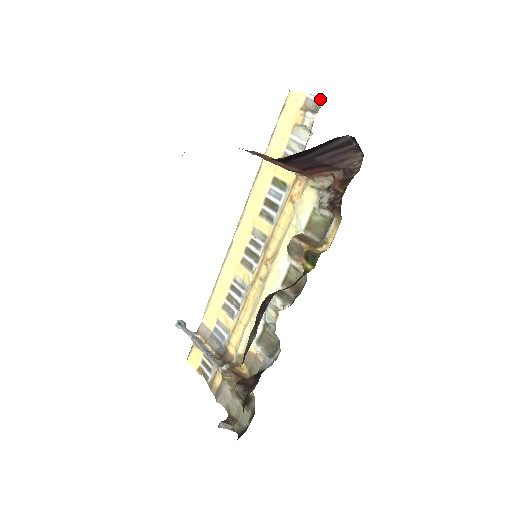
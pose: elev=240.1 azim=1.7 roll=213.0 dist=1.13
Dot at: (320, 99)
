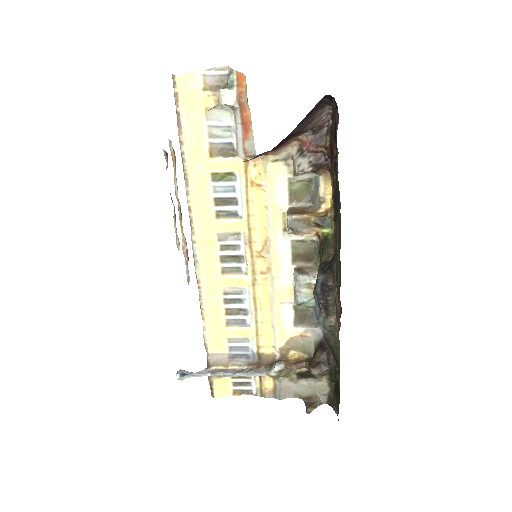
Dot at: (221, 71)
